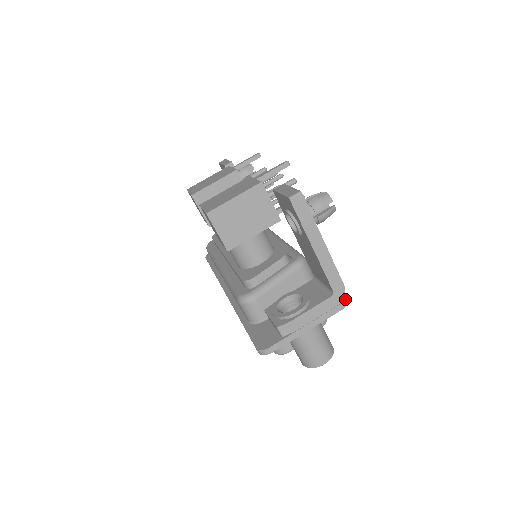
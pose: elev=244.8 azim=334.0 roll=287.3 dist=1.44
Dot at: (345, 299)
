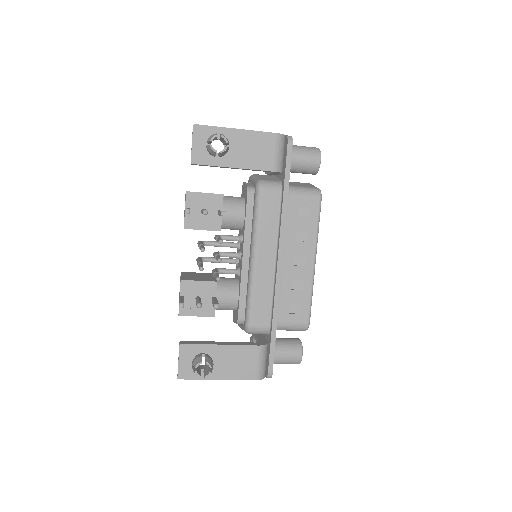
Dot at: (267, 377)
